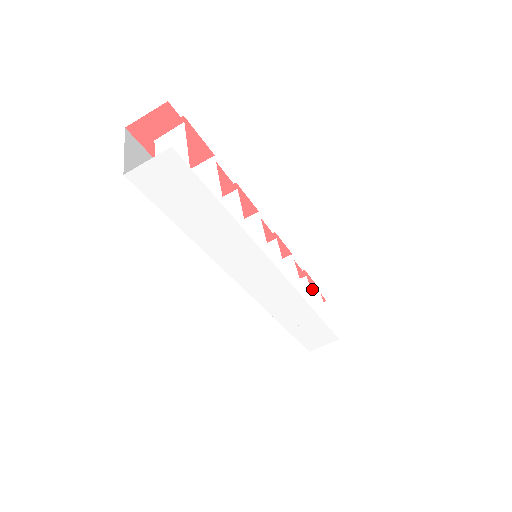
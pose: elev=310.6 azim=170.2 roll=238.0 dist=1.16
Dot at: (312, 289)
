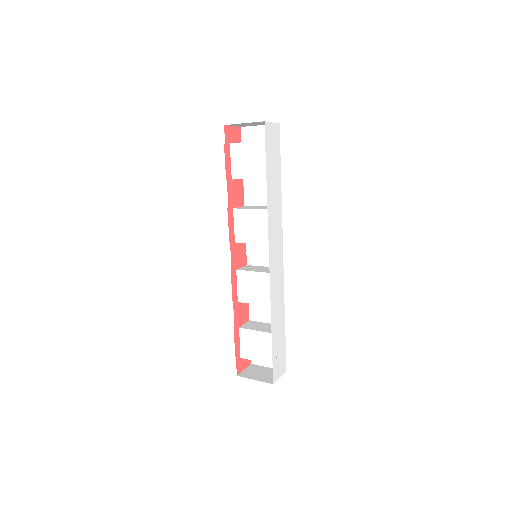
Dot at: occluded
